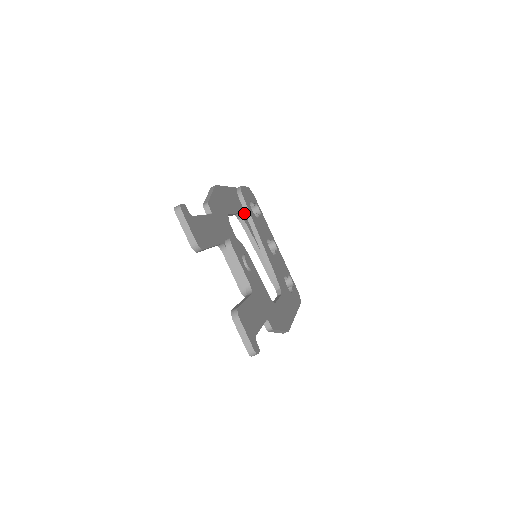
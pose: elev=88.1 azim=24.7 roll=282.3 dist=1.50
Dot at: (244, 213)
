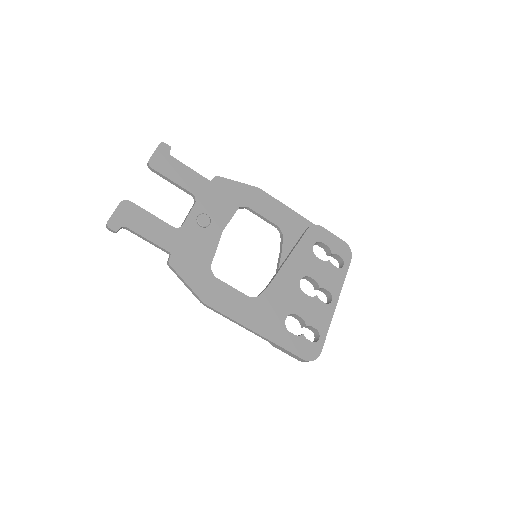
Dot at: (296, 238)
